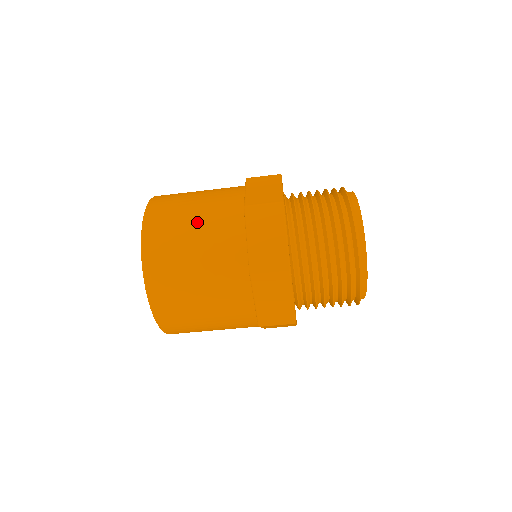
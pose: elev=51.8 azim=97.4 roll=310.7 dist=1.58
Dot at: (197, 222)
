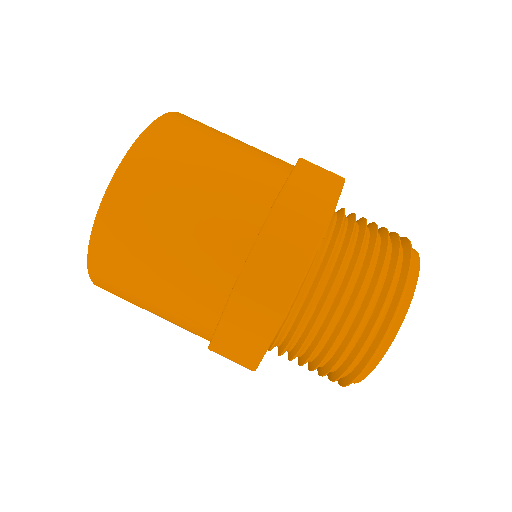
Dot at: (205, 182)
